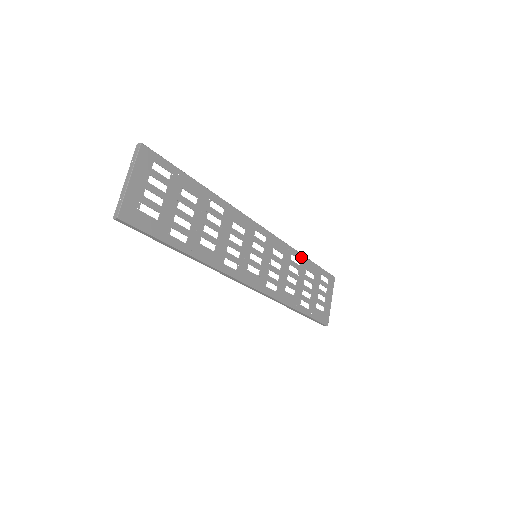
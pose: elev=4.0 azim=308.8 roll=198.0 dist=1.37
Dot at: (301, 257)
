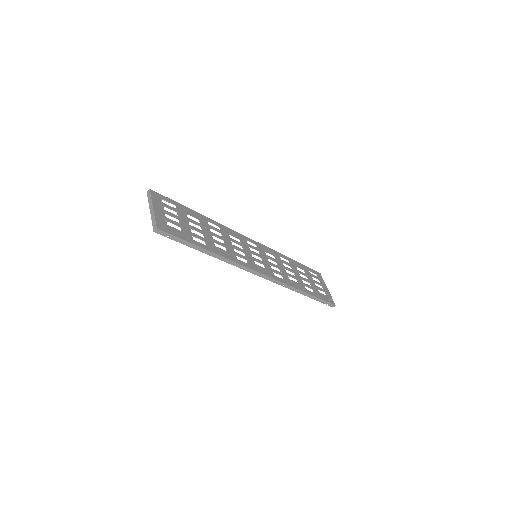
Dot at: (287, 258)
